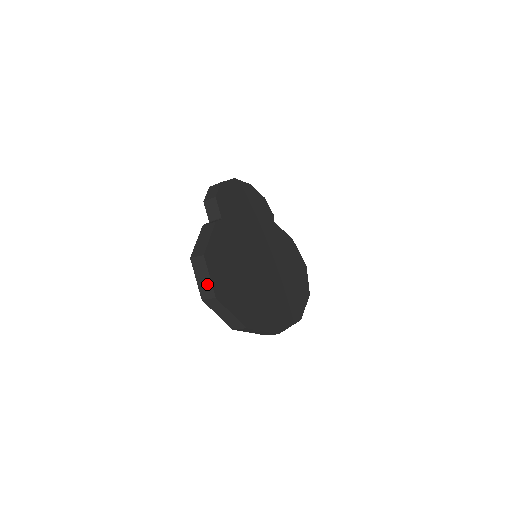
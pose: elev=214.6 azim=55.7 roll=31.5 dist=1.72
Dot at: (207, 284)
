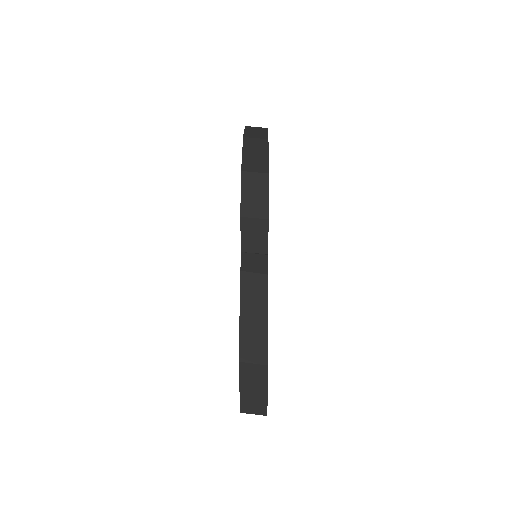
Dot at: (259, 399)
